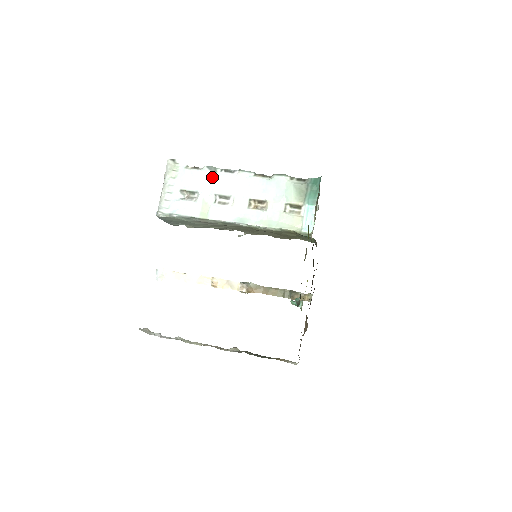
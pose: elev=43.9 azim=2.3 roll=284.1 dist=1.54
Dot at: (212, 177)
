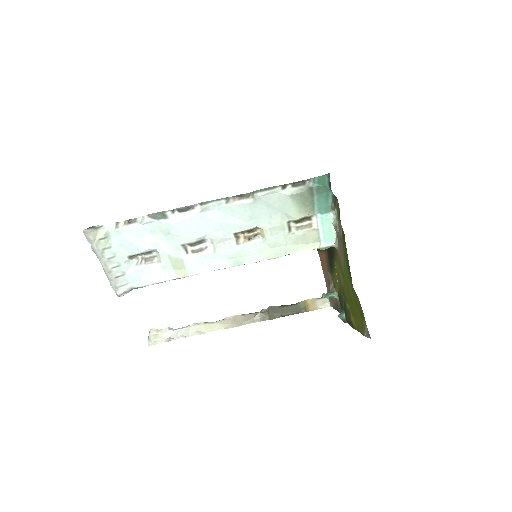
Dot at: (165, 227)
